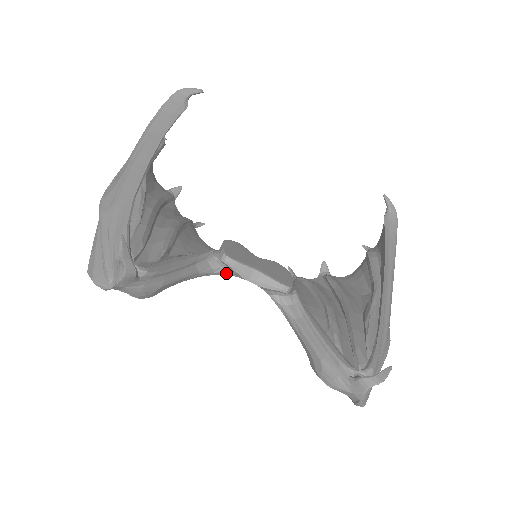
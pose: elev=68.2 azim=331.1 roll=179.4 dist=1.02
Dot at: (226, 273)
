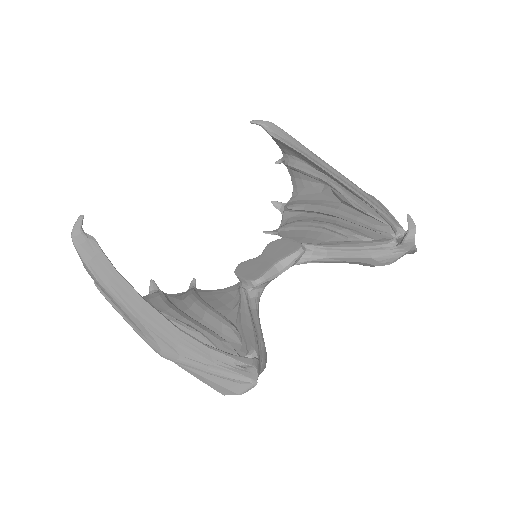
Dot at: (264, 288)
